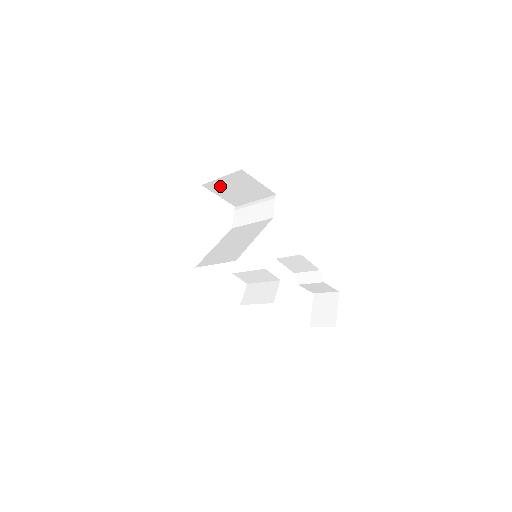
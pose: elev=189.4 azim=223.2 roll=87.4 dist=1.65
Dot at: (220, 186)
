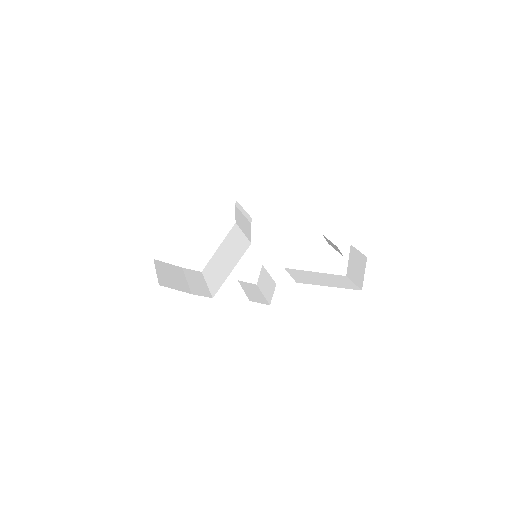
Dot at: occluded
